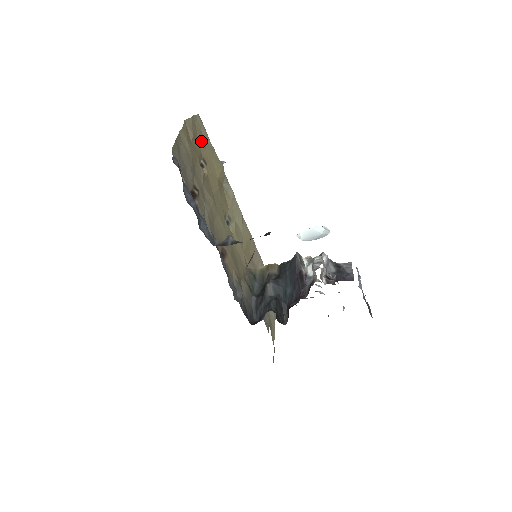
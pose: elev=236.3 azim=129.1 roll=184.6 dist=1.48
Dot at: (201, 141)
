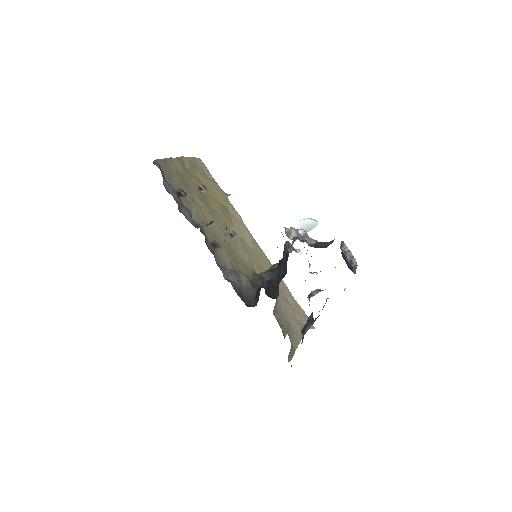
Dot at: (201, 174)
